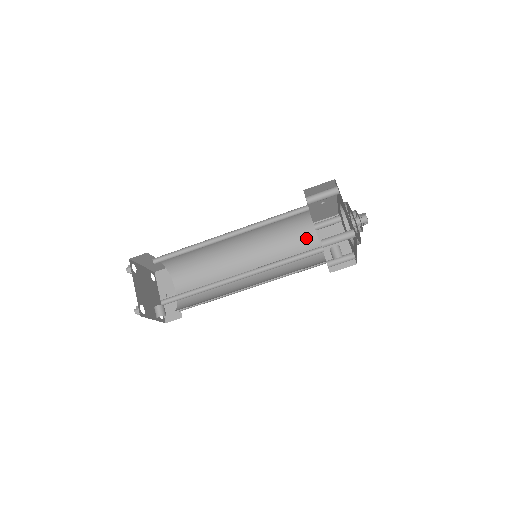
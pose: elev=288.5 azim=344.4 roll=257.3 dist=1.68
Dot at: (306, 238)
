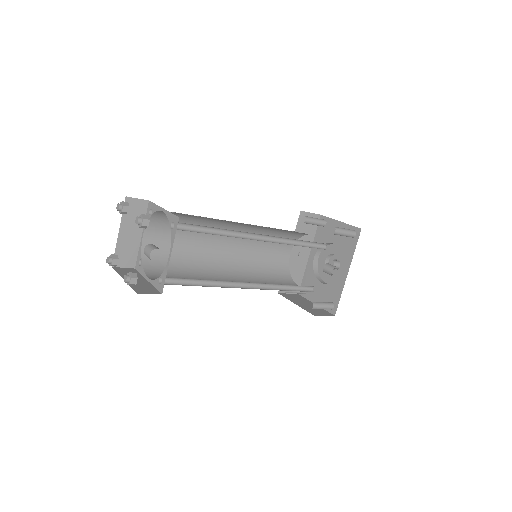
Dot at: (286, 282)
